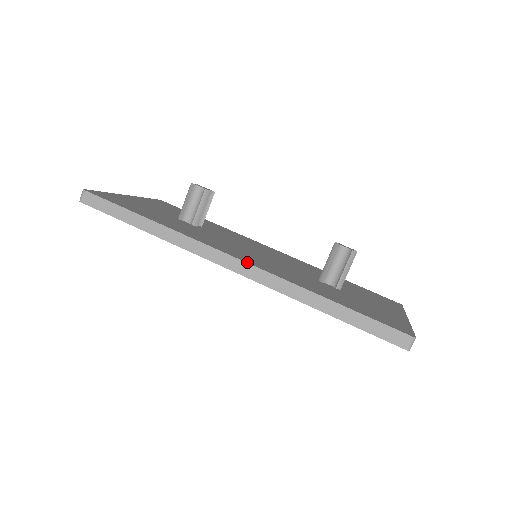
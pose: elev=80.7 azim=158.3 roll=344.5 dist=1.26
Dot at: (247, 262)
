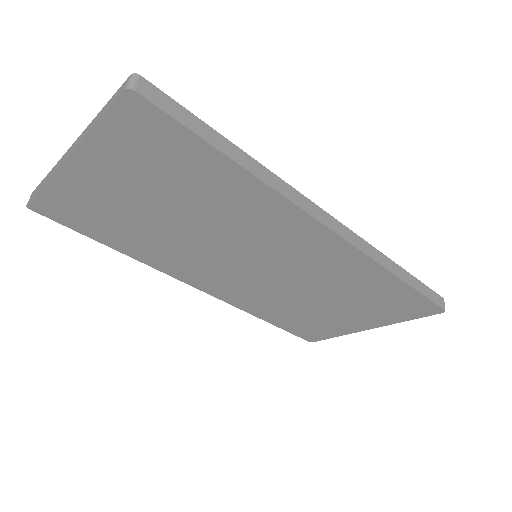
Dot at: (341, 225)
